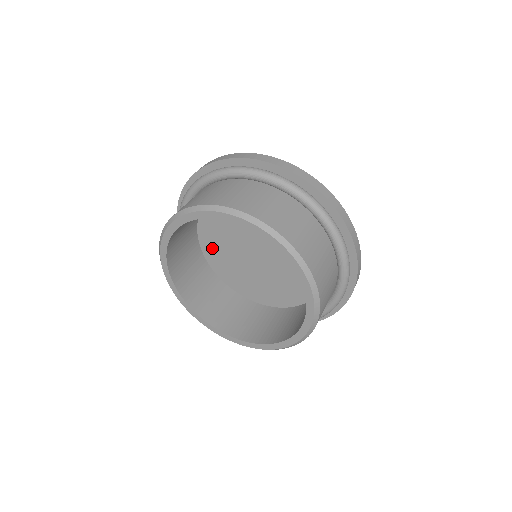
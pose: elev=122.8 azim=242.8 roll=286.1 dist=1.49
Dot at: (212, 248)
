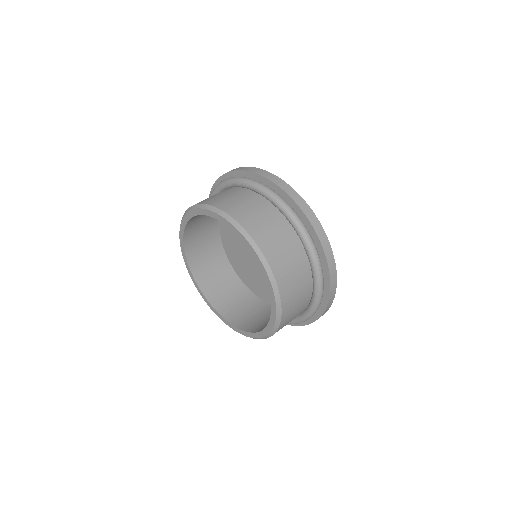
Dot at: (233, 255)
